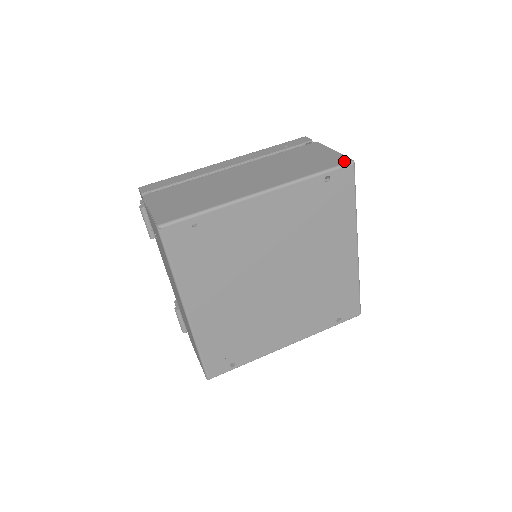
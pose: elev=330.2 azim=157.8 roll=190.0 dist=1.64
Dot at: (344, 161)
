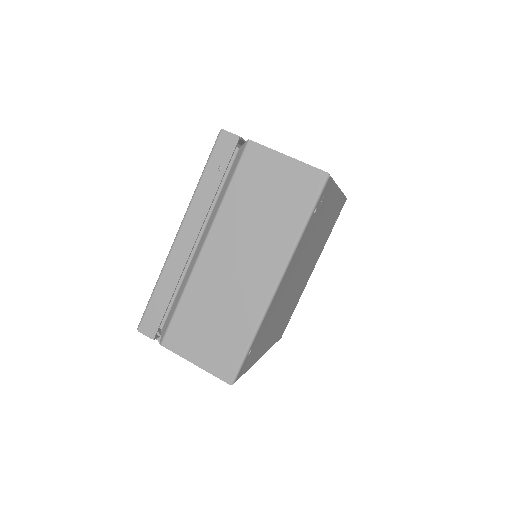
Dot at: (318, 180)
